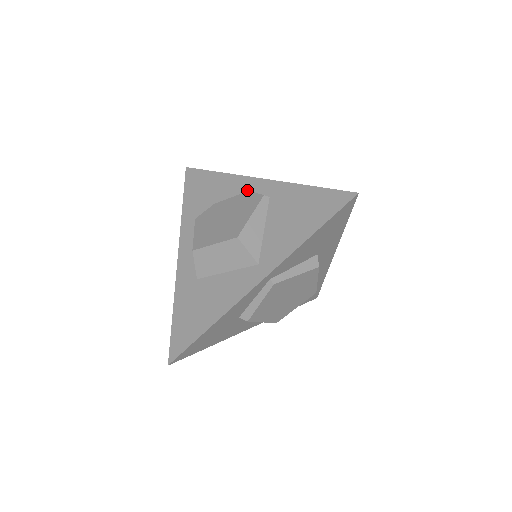
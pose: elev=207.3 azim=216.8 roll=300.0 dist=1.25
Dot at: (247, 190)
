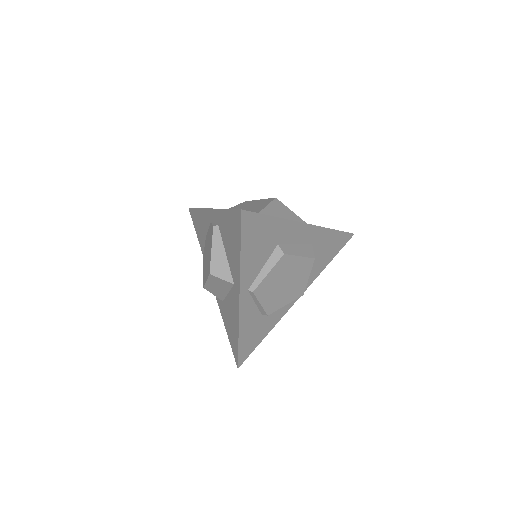
Dot at: (210, 221)
